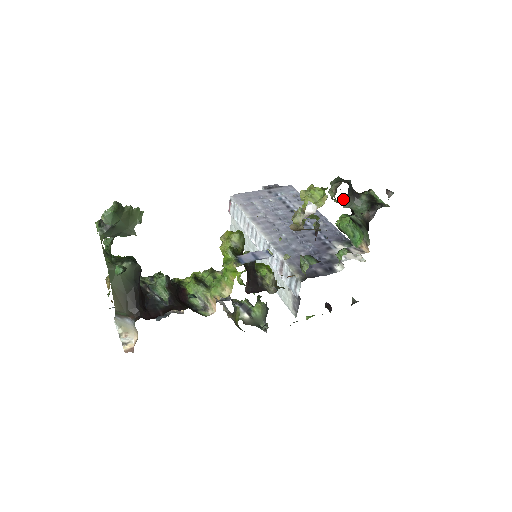
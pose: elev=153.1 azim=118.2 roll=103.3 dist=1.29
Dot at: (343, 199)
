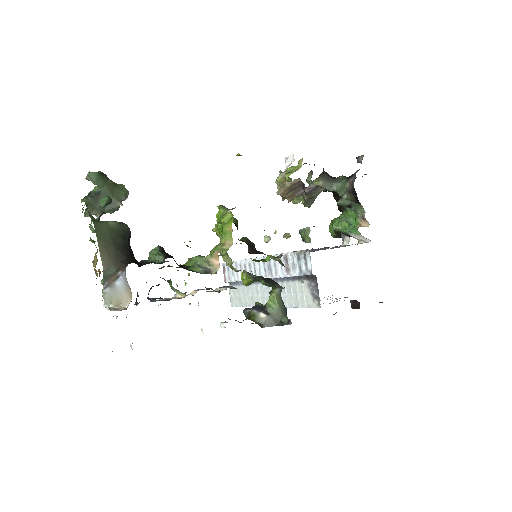
Dot at: (322, 180)
